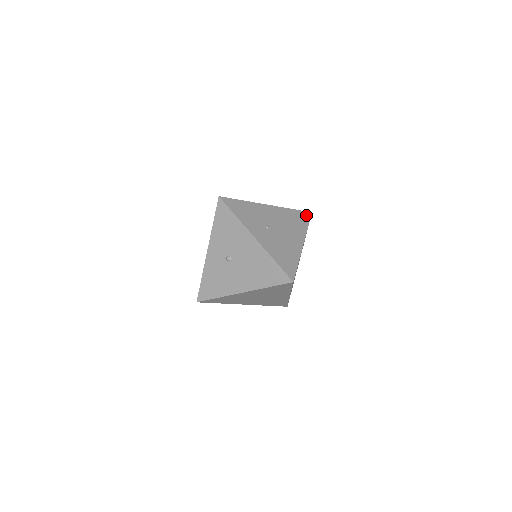
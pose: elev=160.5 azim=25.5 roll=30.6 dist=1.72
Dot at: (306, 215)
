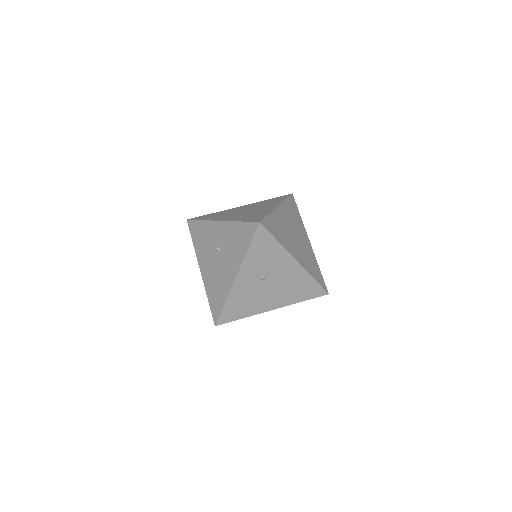
Dot at: (319, 292)
